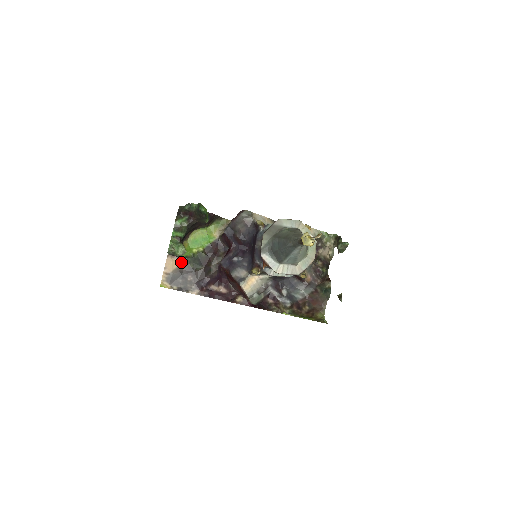
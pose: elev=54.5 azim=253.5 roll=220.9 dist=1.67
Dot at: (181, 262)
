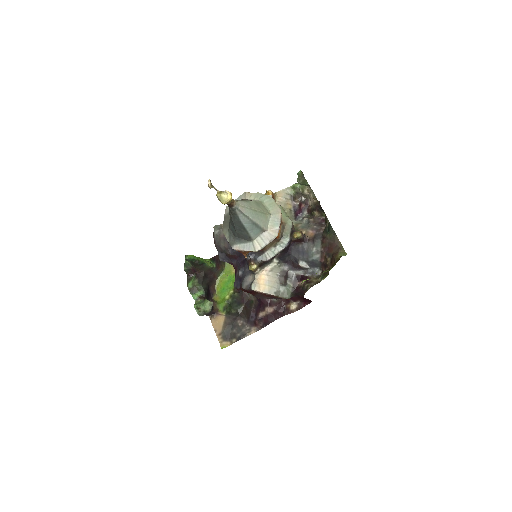
Dot at: (224, 316)
